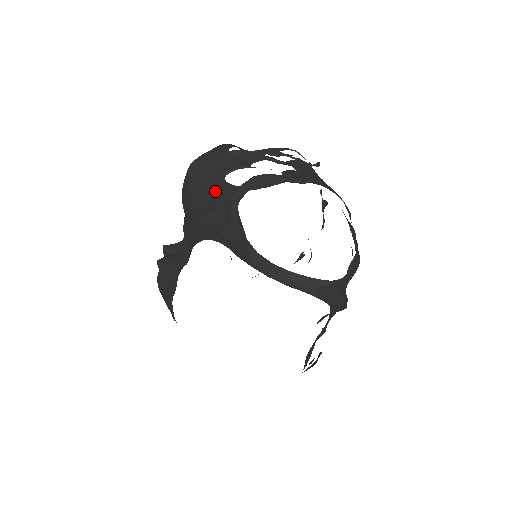
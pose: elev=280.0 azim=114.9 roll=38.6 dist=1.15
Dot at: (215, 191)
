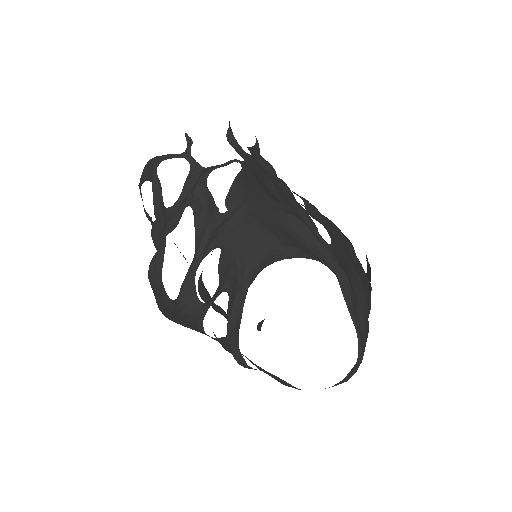
Dot at: occluded
